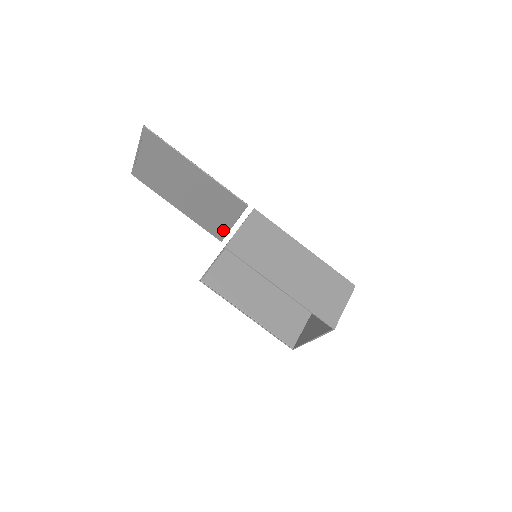
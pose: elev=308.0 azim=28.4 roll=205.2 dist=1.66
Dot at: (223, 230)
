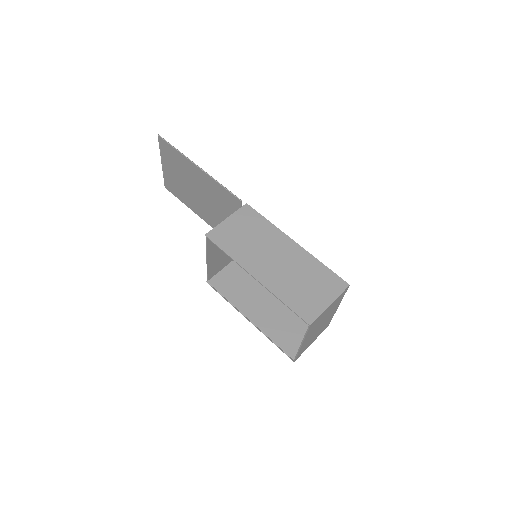
Dot at: occluded
